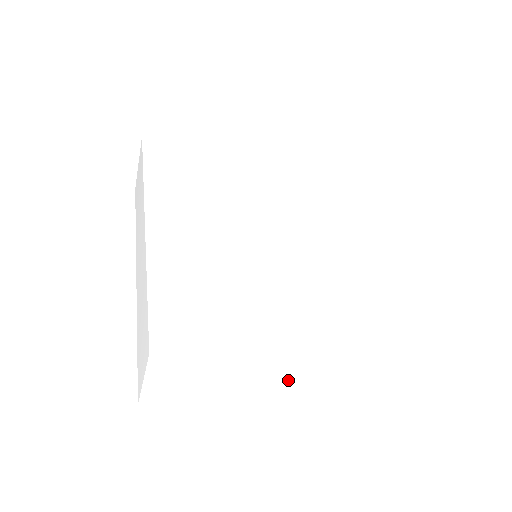
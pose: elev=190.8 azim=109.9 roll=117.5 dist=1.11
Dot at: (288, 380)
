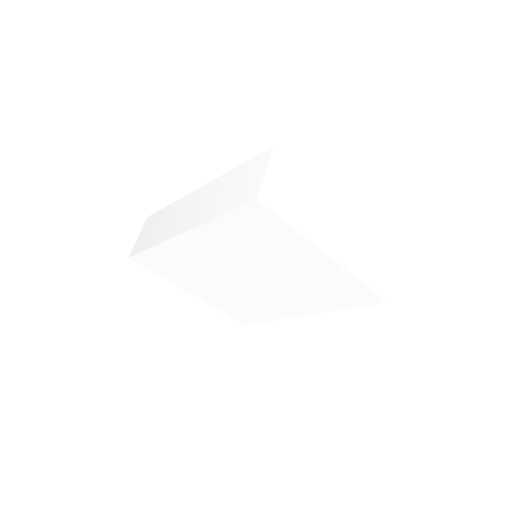
Dot at: (335, 236)
